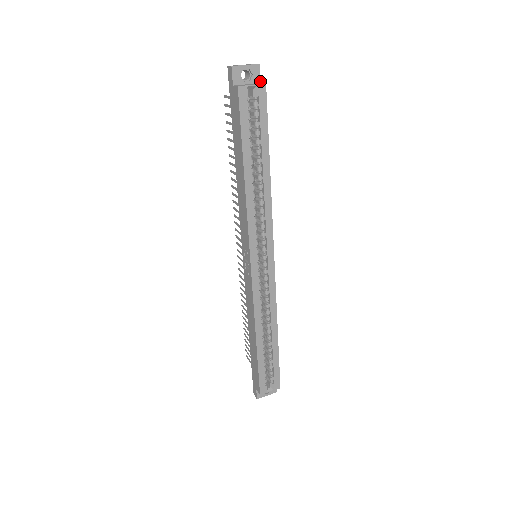
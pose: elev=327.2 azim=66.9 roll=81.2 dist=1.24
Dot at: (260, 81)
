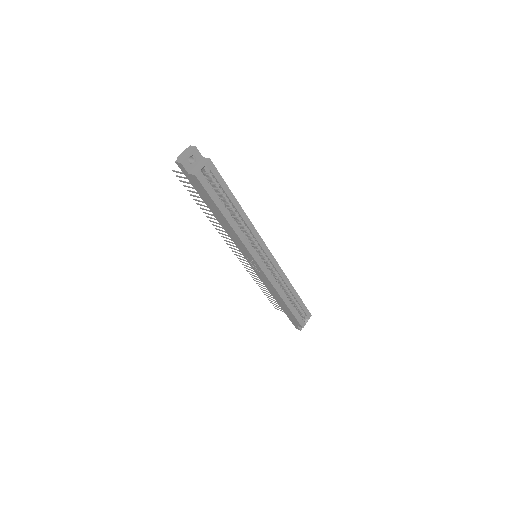
Dot at: (202, 156)
